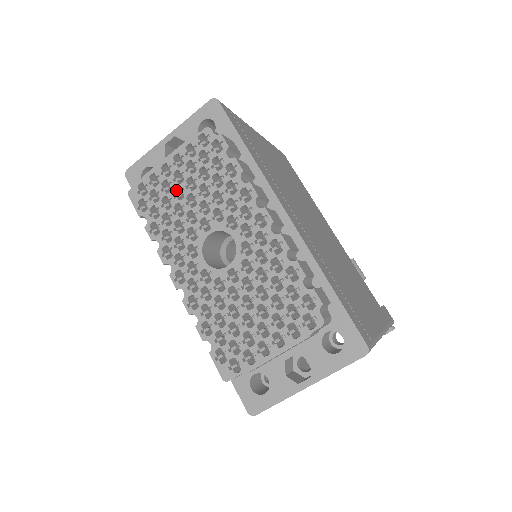
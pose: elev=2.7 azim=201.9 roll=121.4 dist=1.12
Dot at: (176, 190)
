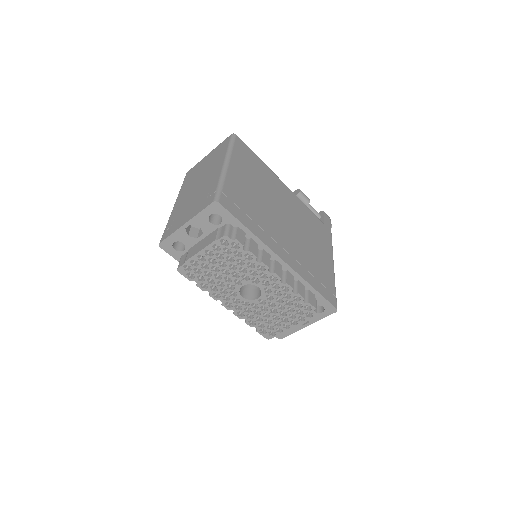
Dot at: (211, 265)
